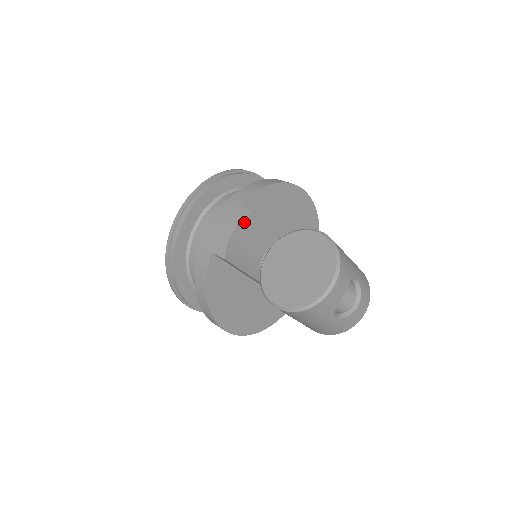
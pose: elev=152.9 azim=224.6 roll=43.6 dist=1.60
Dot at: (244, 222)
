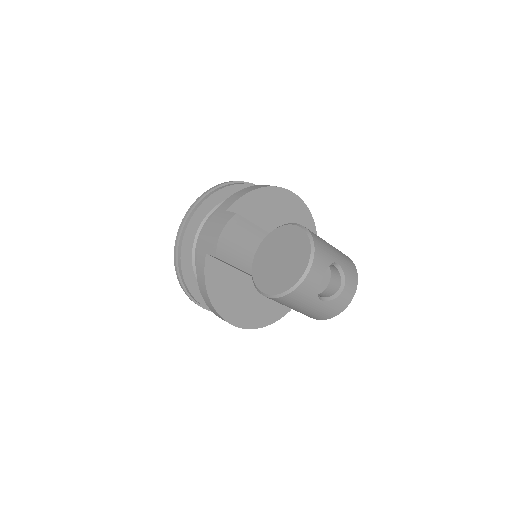
Dot at: (231, 224)
